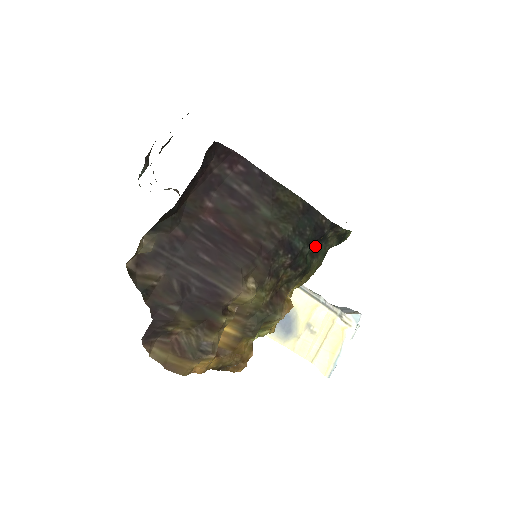
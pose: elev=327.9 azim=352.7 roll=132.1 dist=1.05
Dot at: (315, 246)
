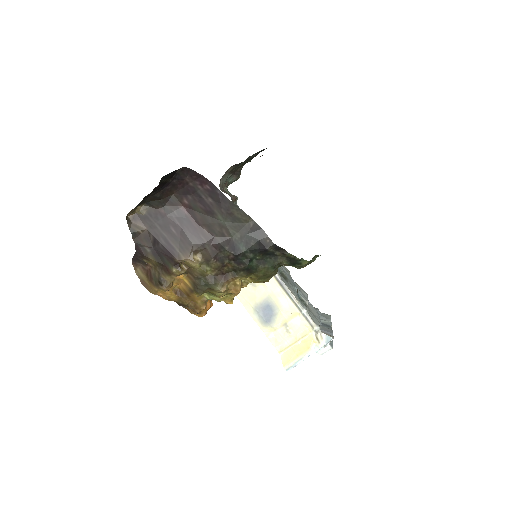
Dot at: (262, 256)
